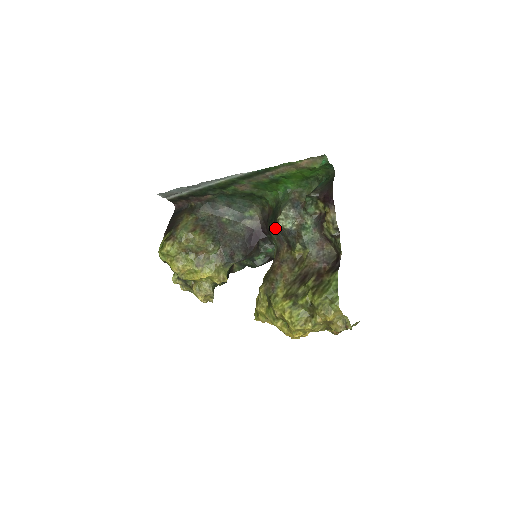
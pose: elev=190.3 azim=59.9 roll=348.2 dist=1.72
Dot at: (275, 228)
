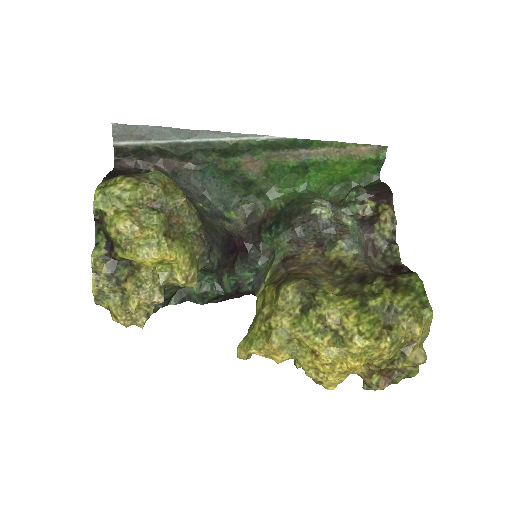
Dot at: (294, 223)
